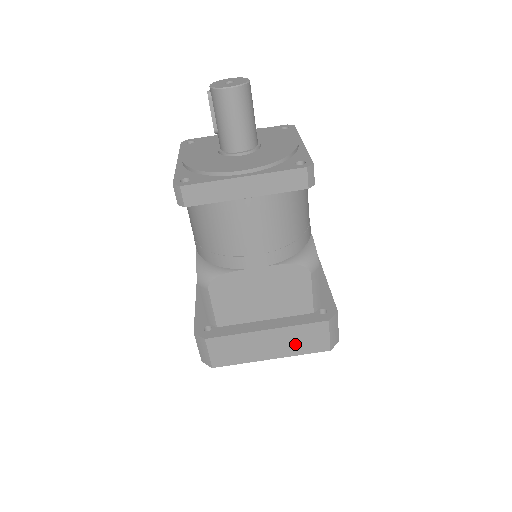
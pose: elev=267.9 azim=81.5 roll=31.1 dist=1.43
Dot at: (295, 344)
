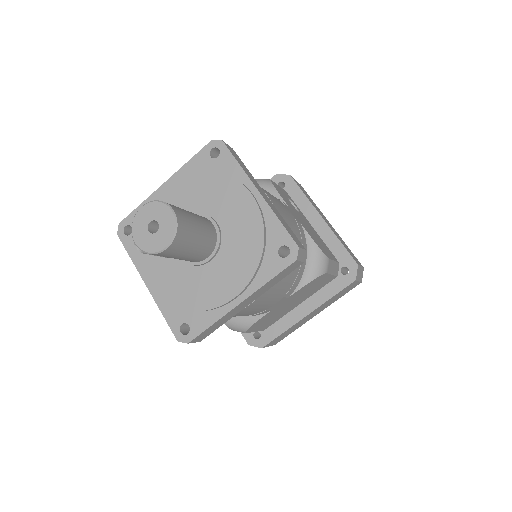
Dot at: (332, 301)
